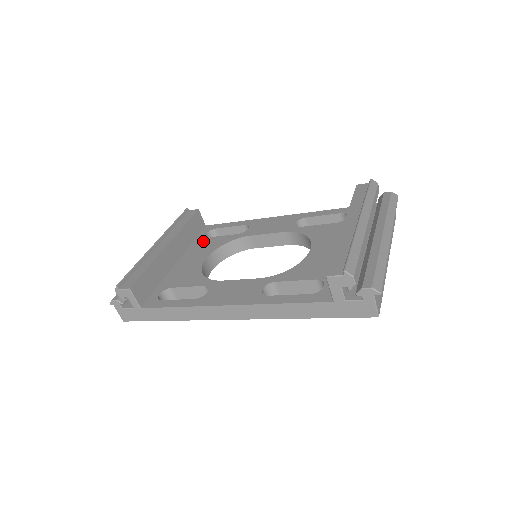
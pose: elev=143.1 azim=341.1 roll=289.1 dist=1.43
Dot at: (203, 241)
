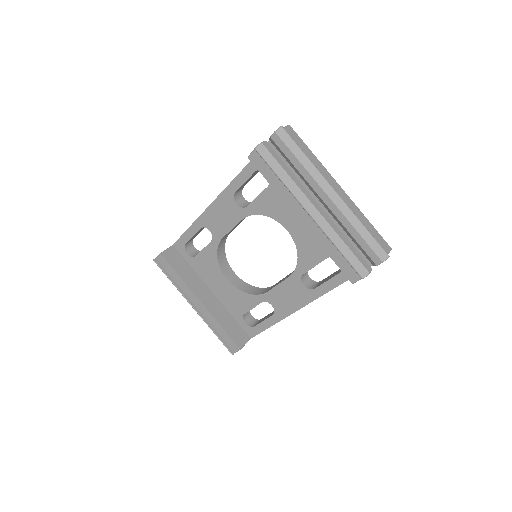
Dot at: (198, 263)
